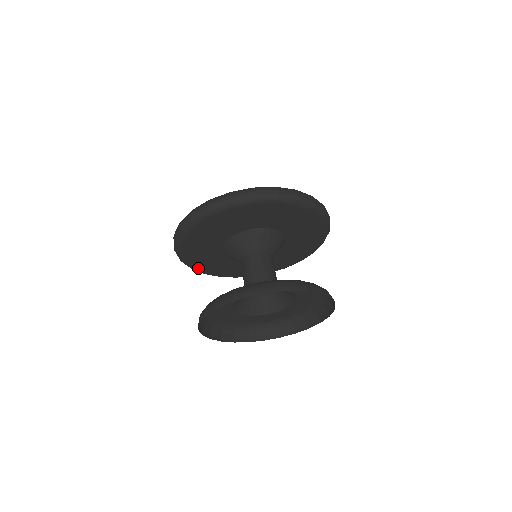
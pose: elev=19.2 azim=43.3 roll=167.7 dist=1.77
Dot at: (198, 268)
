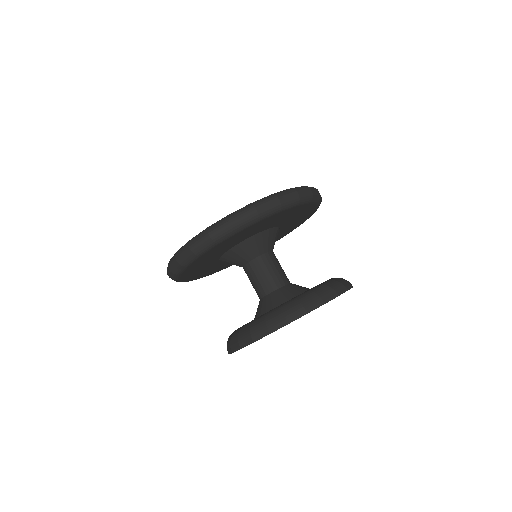
Dot at: (182, 277)
